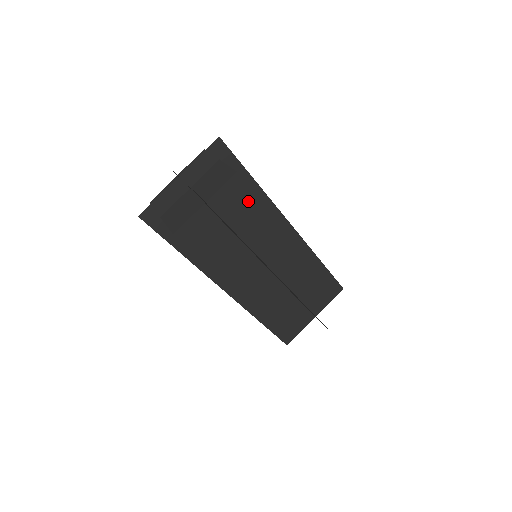
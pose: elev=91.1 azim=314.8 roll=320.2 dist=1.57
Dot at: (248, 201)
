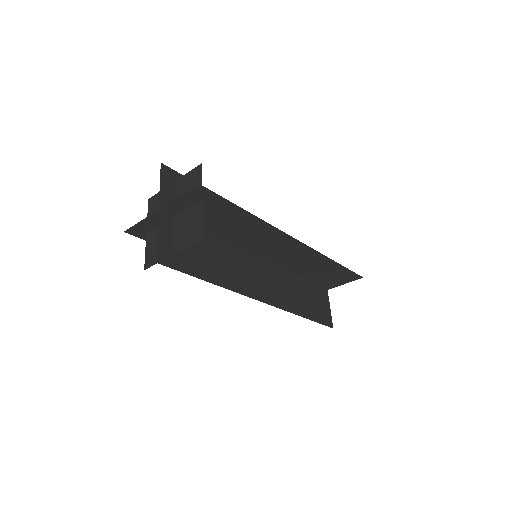
Dot at: (242, 224)
